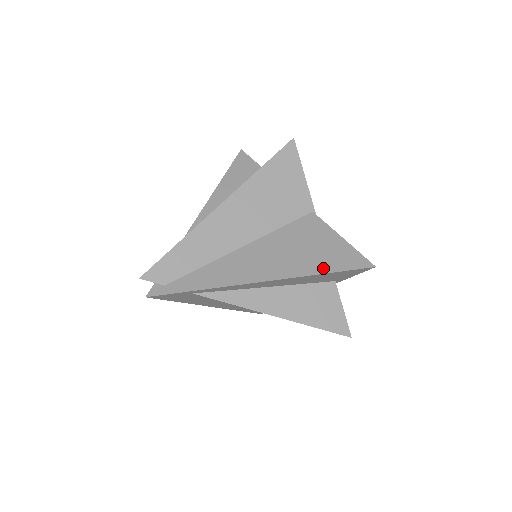
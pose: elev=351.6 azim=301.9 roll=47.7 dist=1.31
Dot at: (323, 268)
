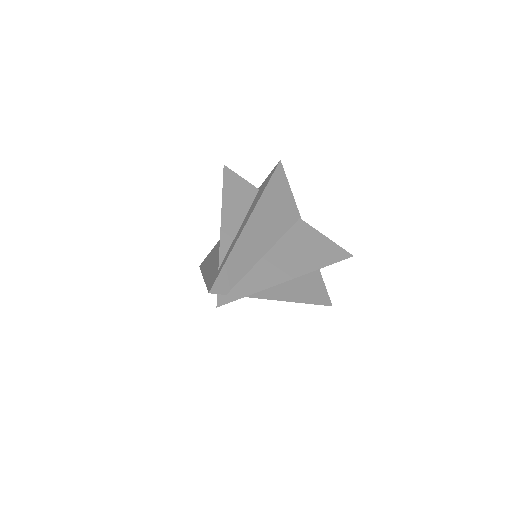
Dot at: (325, 262)
